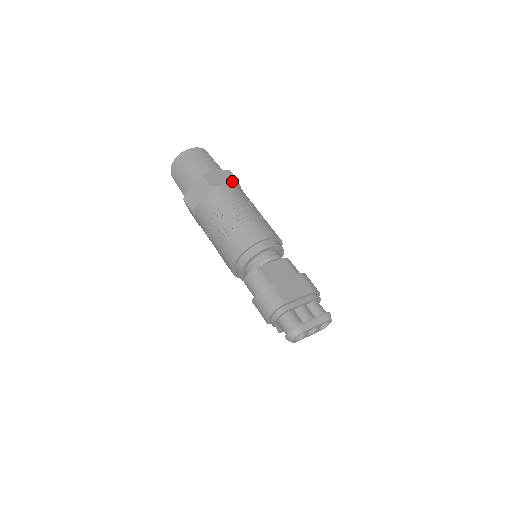
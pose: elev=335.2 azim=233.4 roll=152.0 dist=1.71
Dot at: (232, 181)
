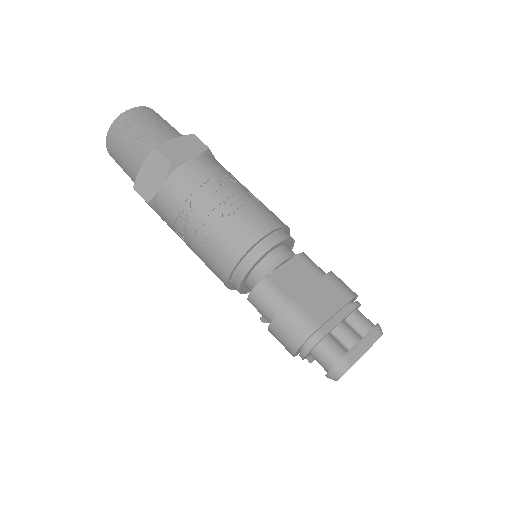
Dot at: (201, 150)
